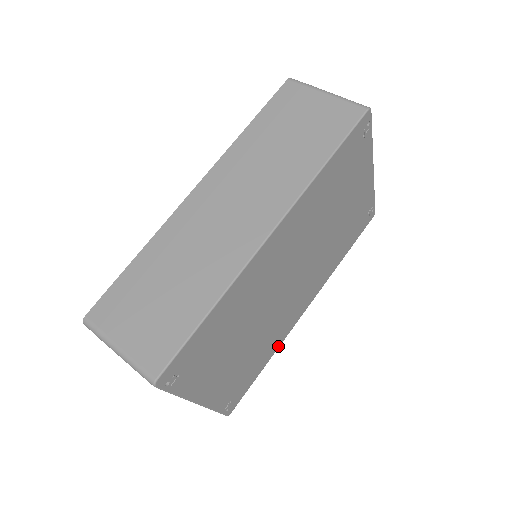
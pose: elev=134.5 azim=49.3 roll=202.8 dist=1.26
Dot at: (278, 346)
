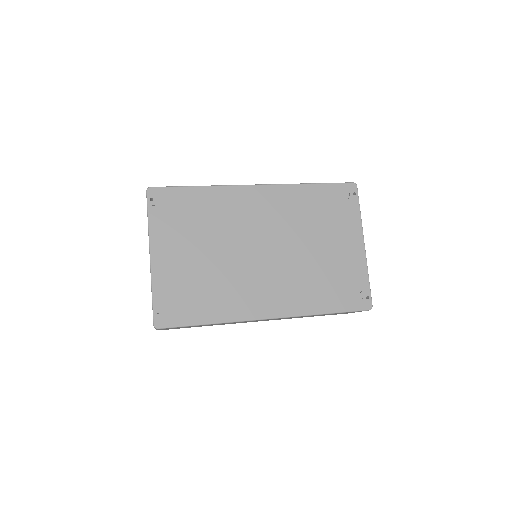
Dot at: (228, 320)
